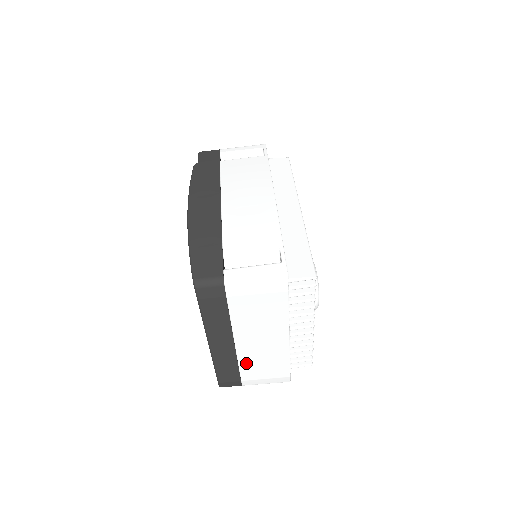
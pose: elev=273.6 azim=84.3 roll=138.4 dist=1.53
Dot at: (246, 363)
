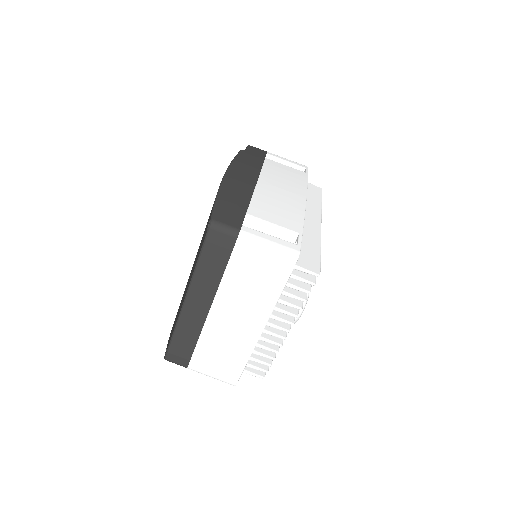
Dot at: (207, 340)
